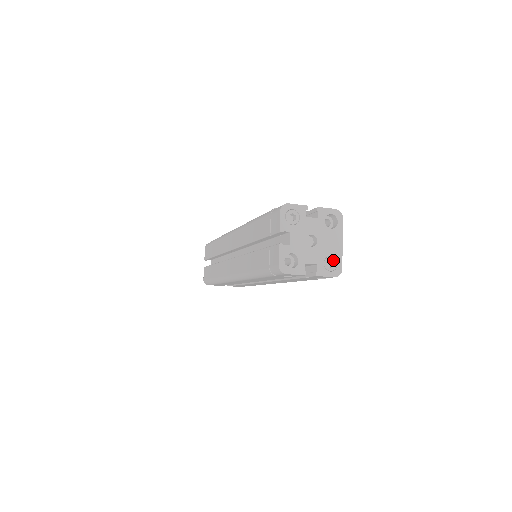
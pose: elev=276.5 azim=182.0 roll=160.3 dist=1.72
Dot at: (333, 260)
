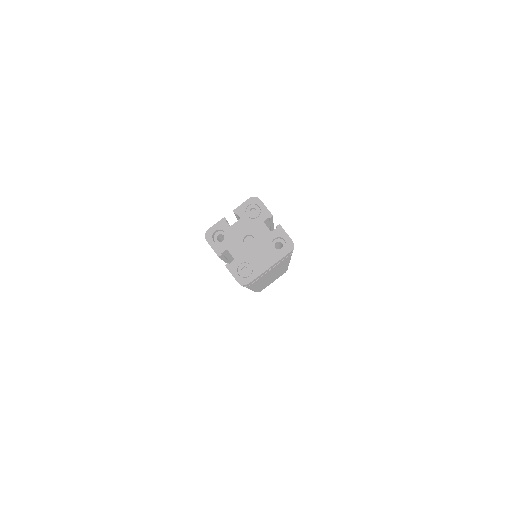
Dot at: (250, 270)
